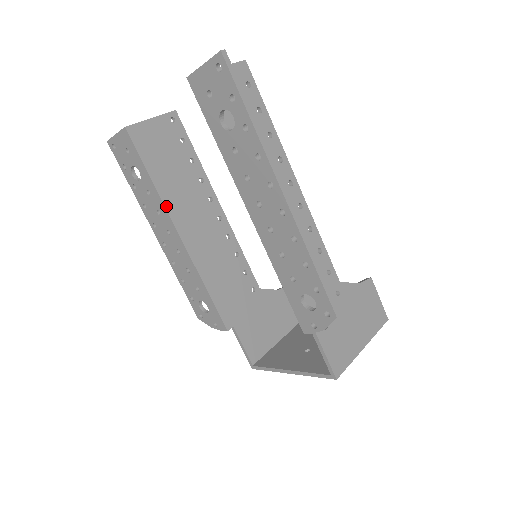
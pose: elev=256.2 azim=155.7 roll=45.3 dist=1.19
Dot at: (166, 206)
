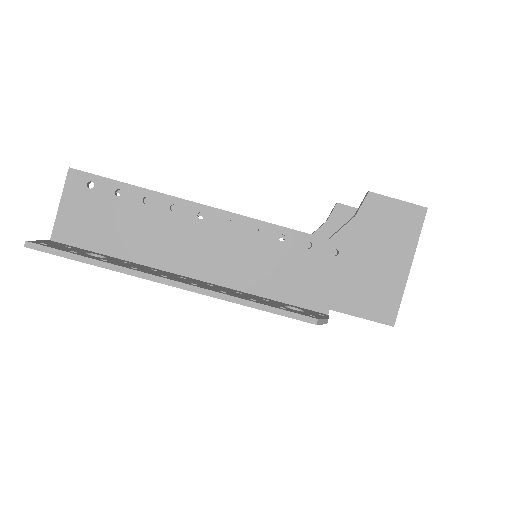
Dot at: occluded
